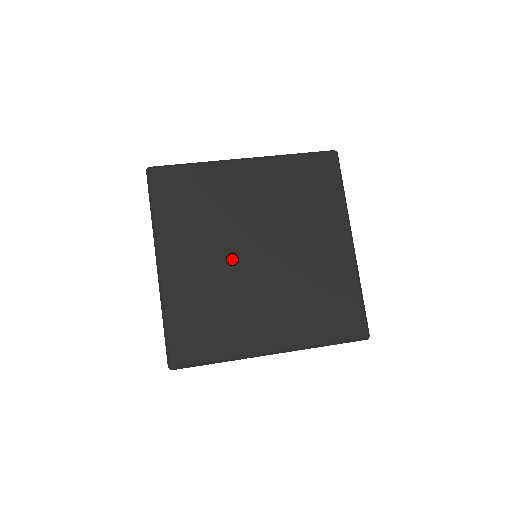
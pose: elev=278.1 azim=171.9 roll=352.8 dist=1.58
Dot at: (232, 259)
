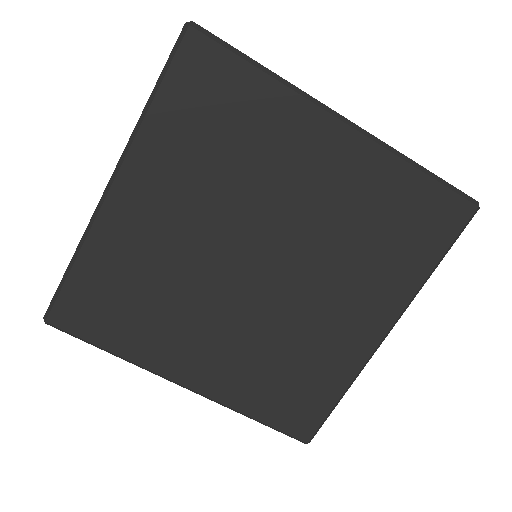
Dot at: (240, 303)
